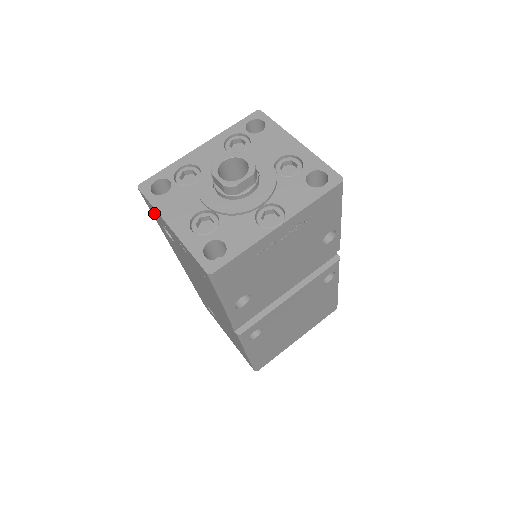
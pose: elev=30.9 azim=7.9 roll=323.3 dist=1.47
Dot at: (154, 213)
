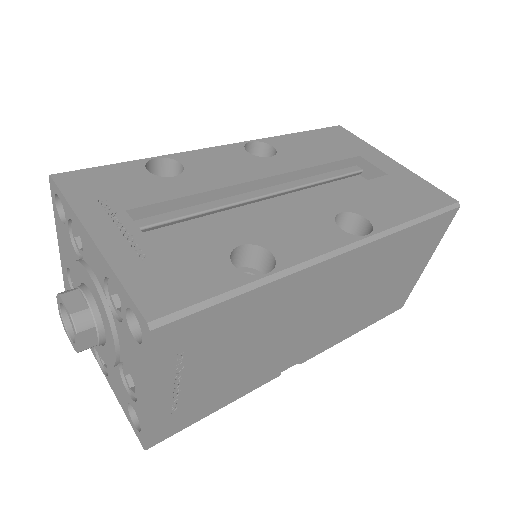
Dot at: occluded
